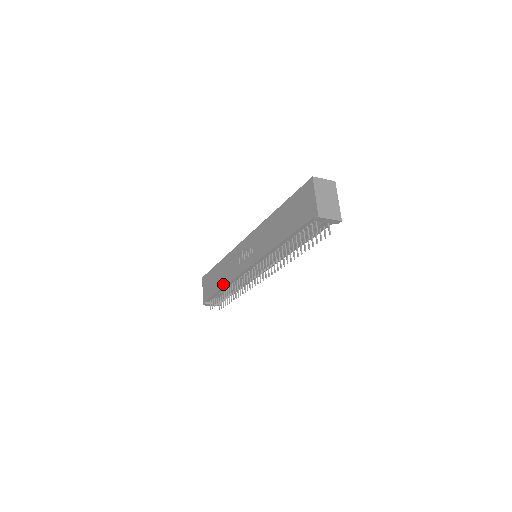
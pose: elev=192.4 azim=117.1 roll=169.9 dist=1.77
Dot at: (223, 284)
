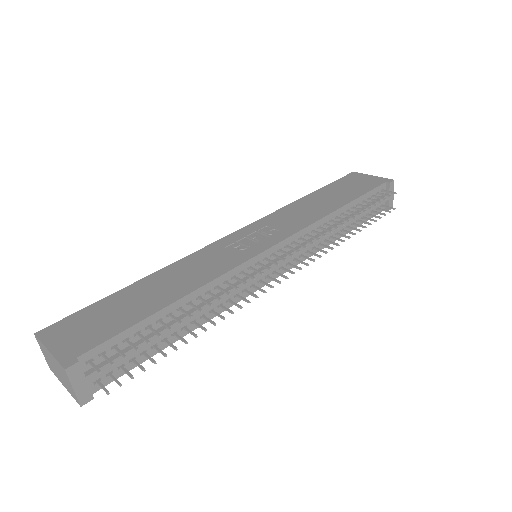
Dot at: (183, 292)
